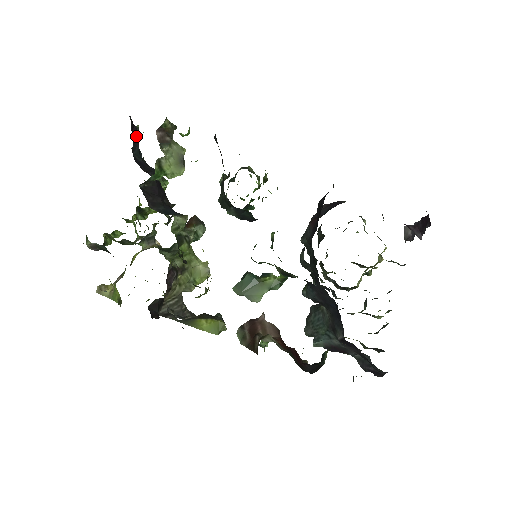
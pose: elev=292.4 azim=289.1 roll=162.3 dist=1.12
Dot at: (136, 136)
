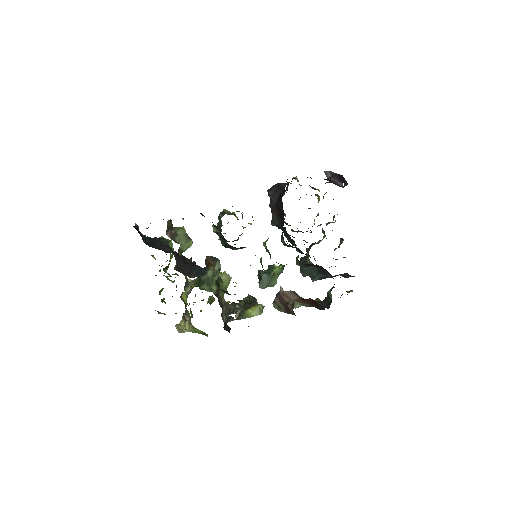
Dot at: occluded
